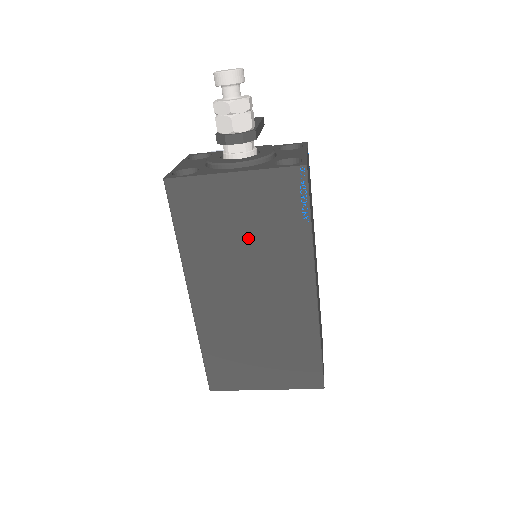
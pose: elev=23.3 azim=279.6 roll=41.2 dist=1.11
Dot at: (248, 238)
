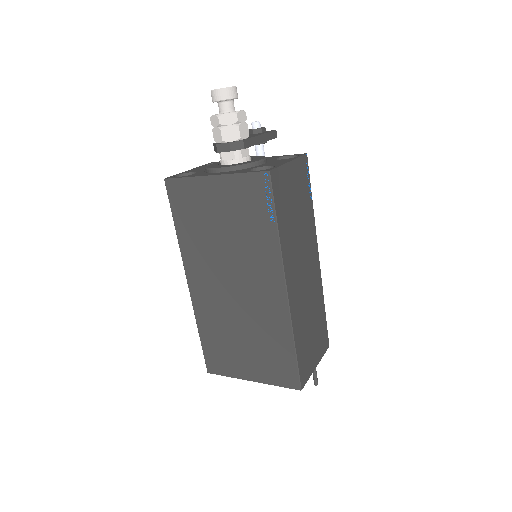
Dot at: (228, 235)
